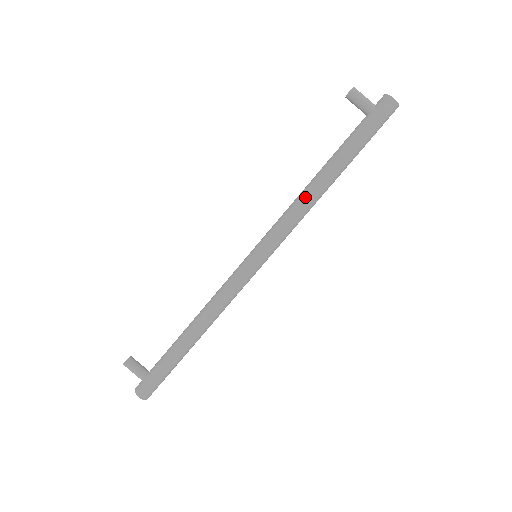
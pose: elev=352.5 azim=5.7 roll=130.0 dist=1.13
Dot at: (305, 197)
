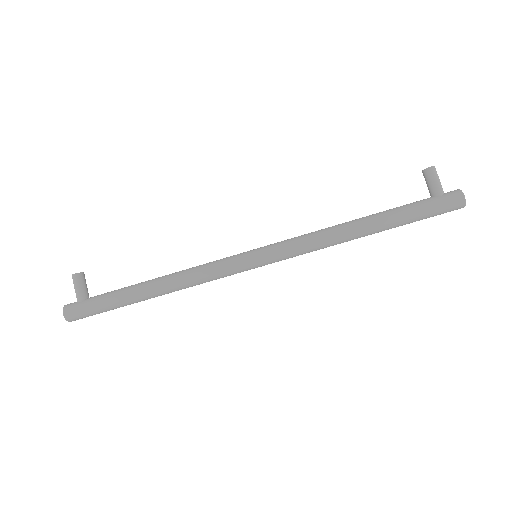
Dot at: (334, 231)
